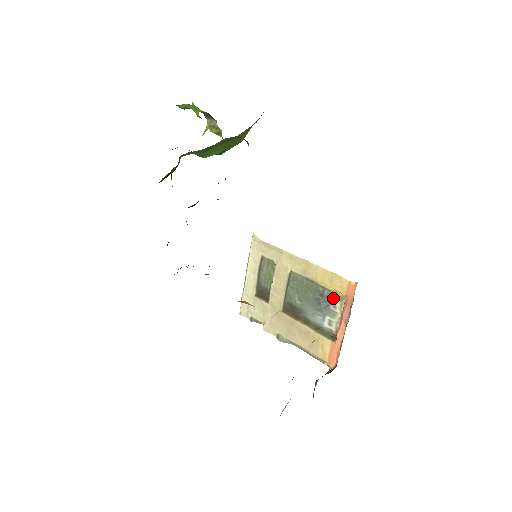
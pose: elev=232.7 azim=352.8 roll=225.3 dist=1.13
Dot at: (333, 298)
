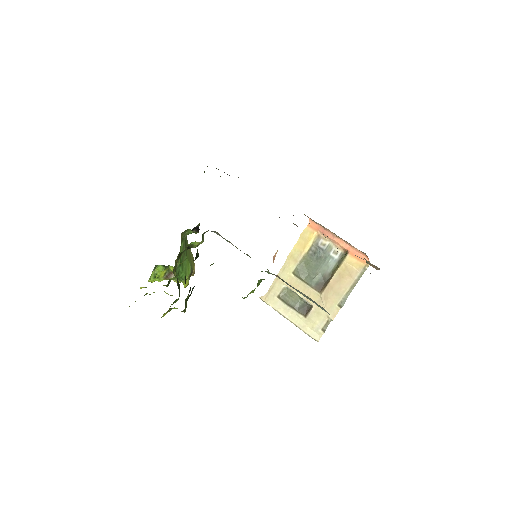
Dot at: (318, 244)
